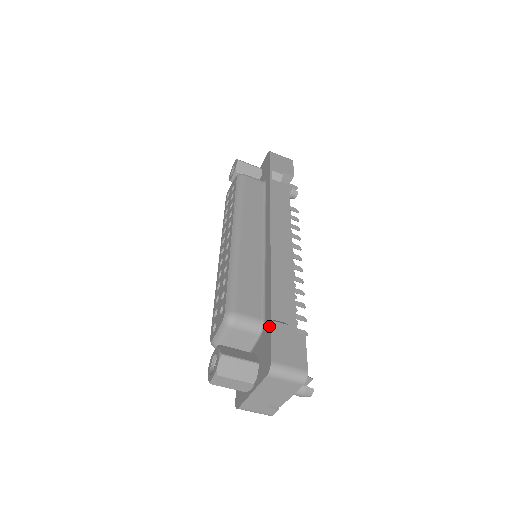
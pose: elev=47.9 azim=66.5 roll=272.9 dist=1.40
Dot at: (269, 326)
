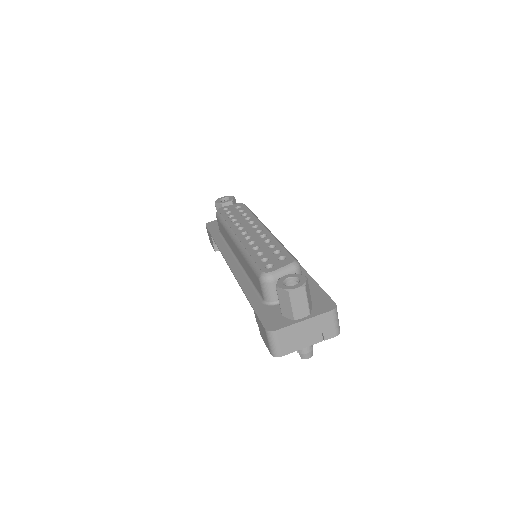
Dot at: (319, 288)
